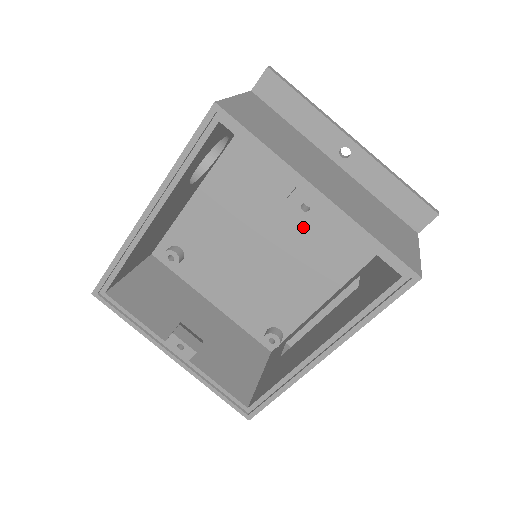
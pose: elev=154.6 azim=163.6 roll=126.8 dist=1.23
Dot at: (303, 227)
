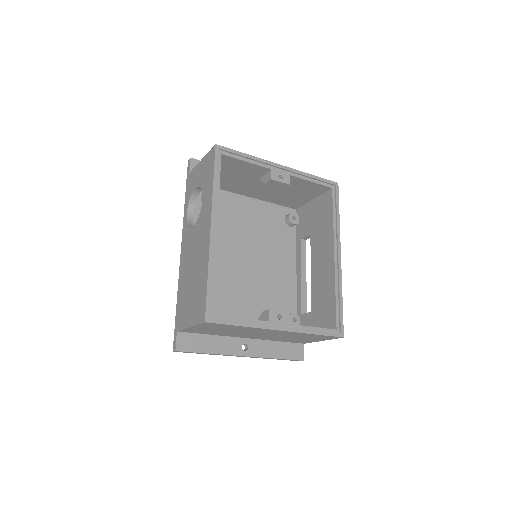
Dot at: (257, 236)
